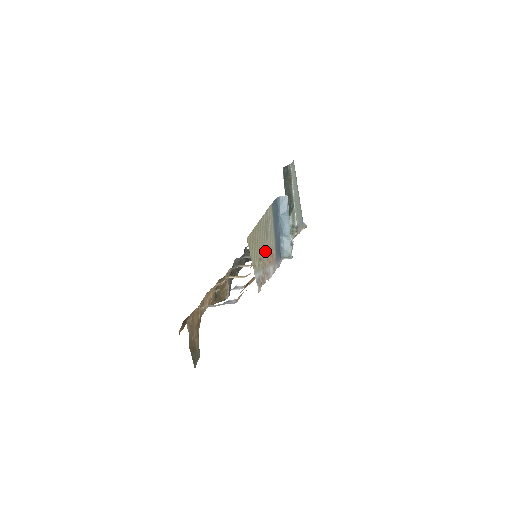
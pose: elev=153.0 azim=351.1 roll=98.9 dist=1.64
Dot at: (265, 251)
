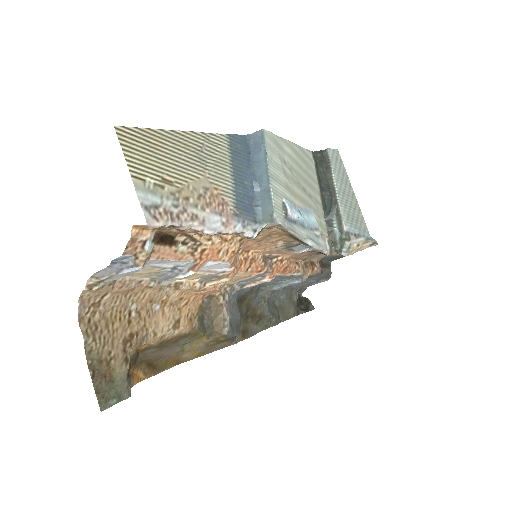
Dot at: (191, 181)
